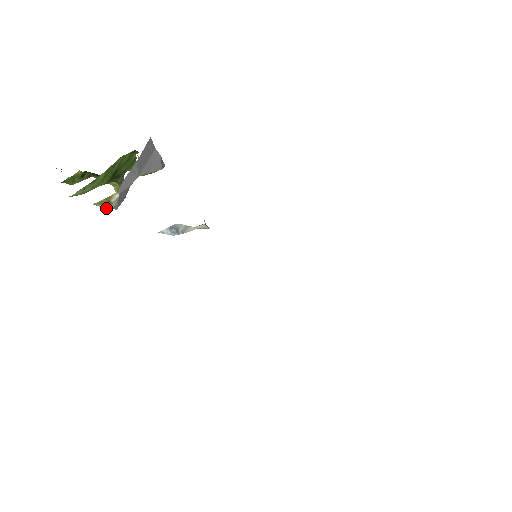
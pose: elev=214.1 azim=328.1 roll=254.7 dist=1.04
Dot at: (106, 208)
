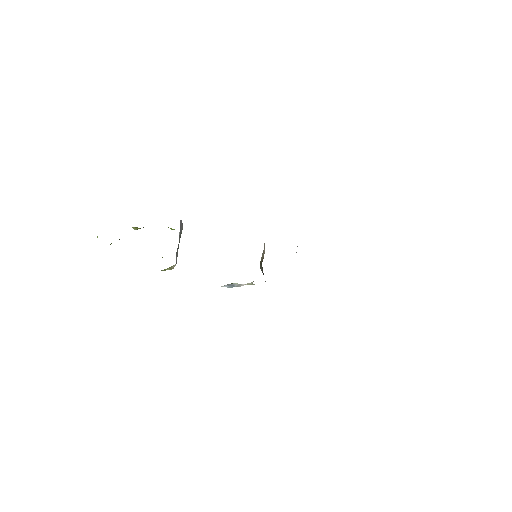
Dot at: occluded
